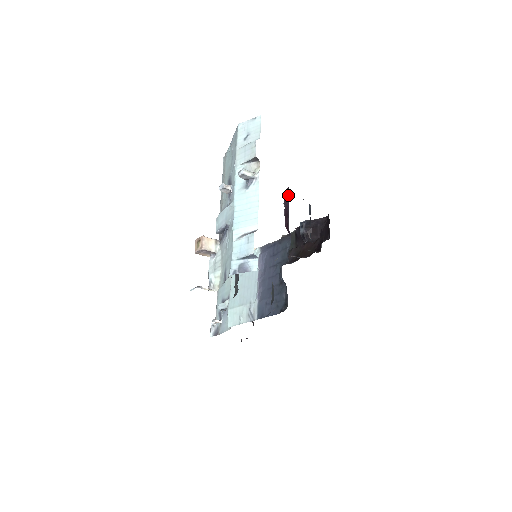
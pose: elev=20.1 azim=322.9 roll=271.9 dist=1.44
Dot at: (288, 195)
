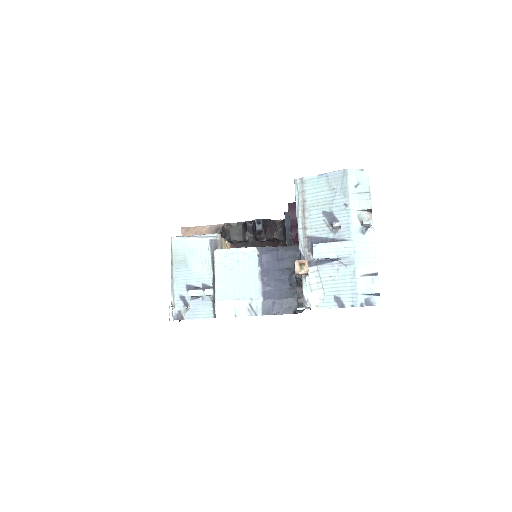
Dot at: occluded
